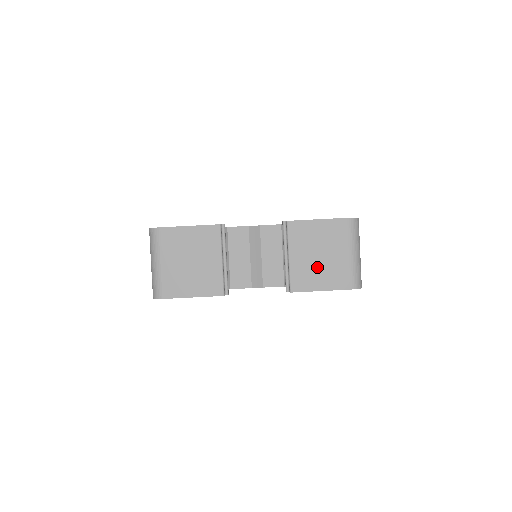
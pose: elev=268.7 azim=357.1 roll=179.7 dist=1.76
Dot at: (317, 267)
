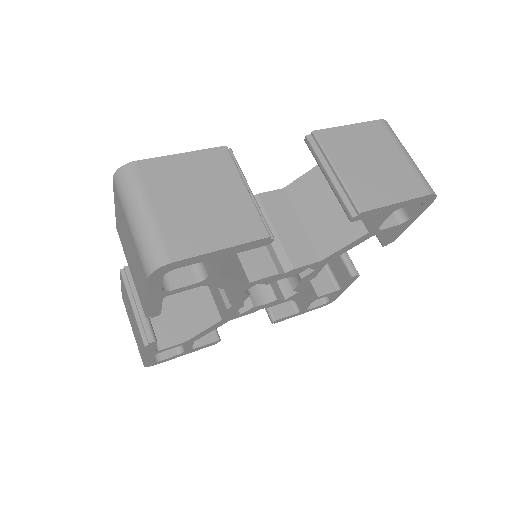
Dot at: (376, 176)
